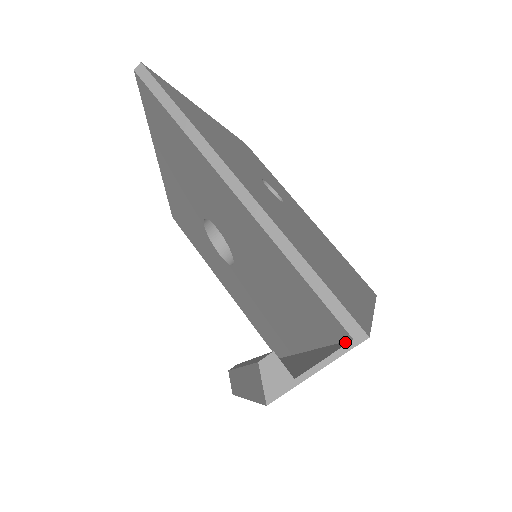
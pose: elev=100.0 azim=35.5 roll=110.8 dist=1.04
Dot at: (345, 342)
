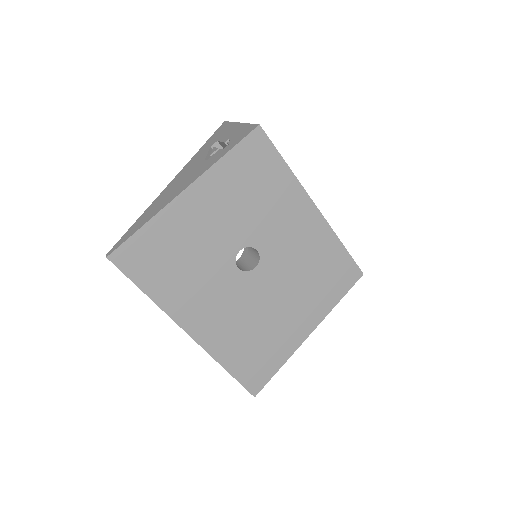
Dot at: occluded
